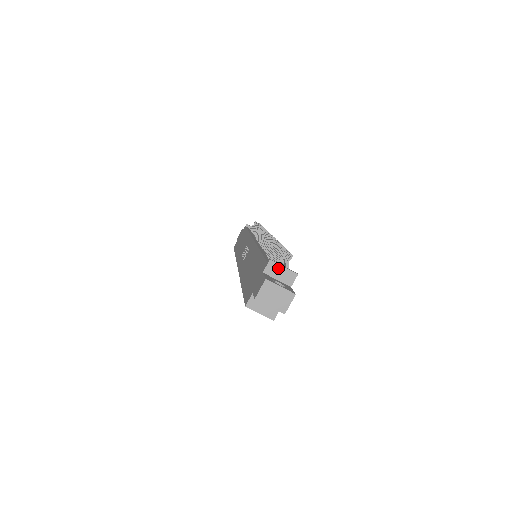
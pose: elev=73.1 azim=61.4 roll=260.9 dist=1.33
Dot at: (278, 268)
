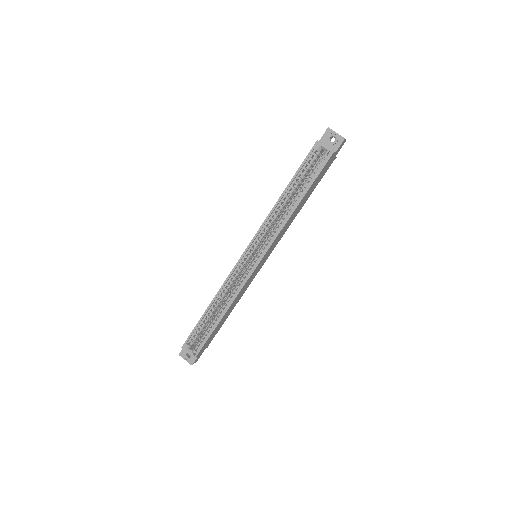
Dot at: occluded
